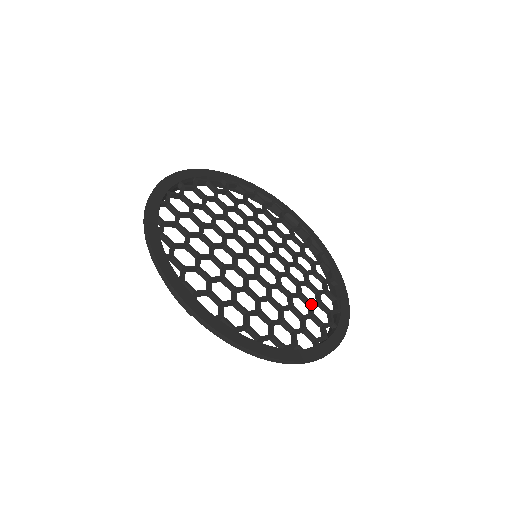
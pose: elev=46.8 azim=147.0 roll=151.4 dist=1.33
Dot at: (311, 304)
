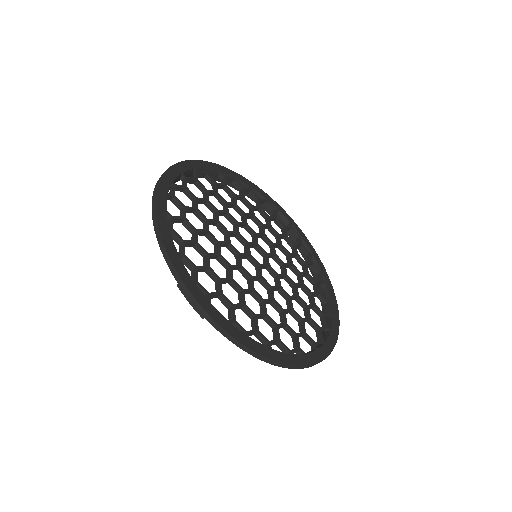
Dot at: (307, 307)
